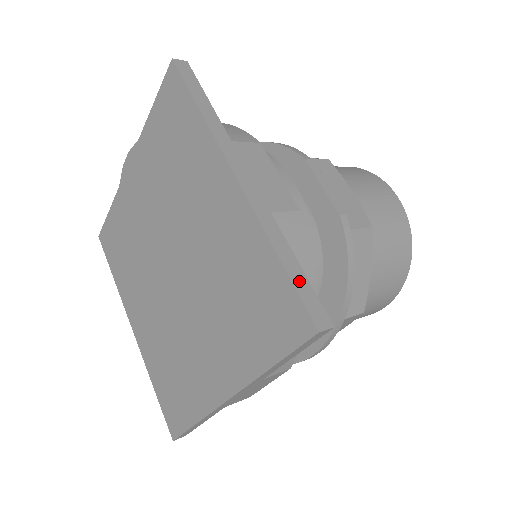
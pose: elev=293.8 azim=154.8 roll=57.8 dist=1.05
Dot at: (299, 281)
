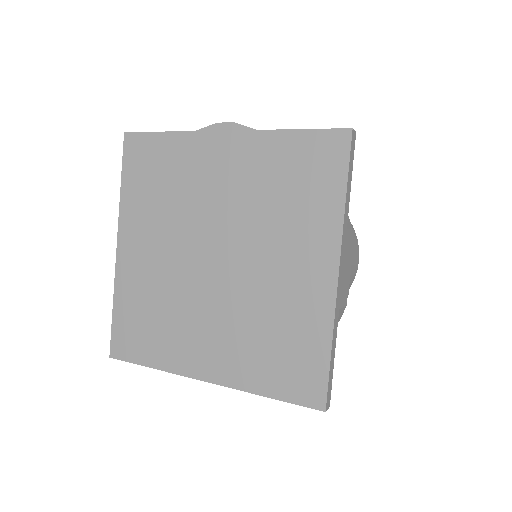
Dot at: (331, 371)
